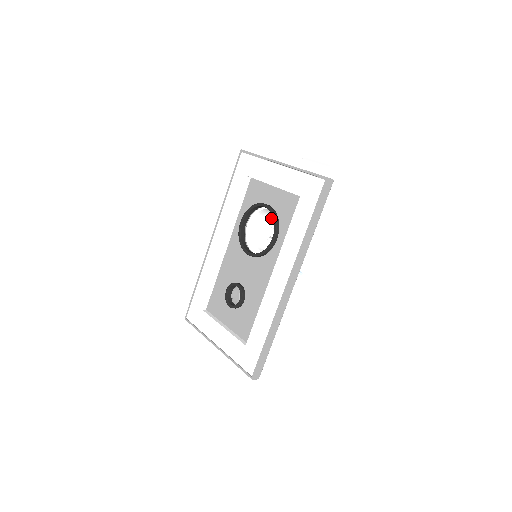
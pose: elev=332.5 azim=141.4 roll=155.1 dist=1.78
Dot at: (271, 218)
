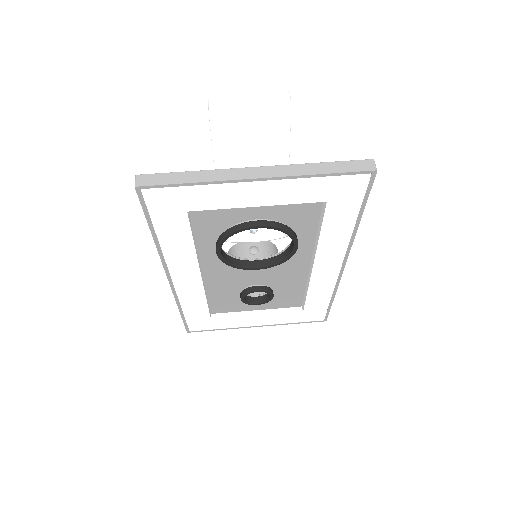
Dot at: occluded
